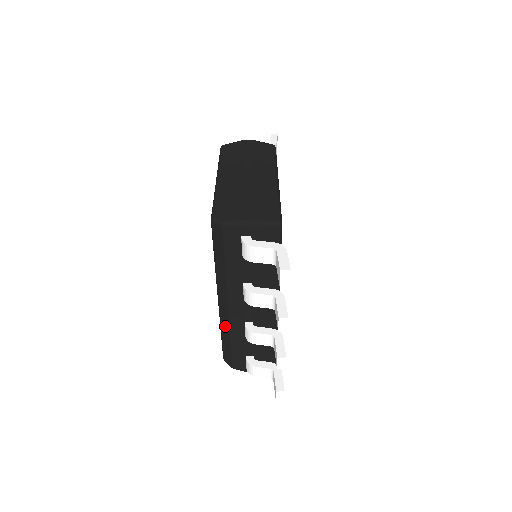
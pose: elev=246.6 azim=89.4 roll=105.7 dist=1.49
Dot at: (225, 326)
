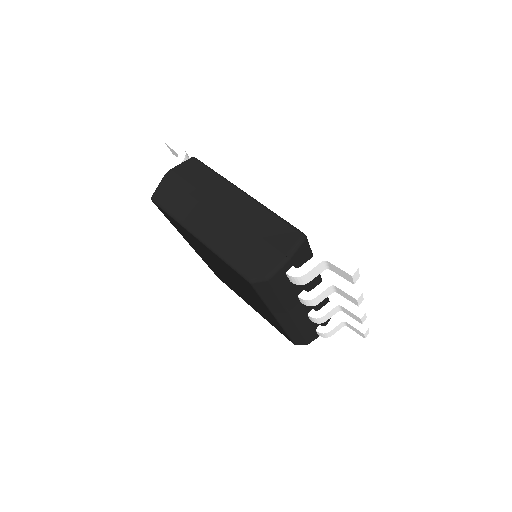
Dot at: (291, 329)
